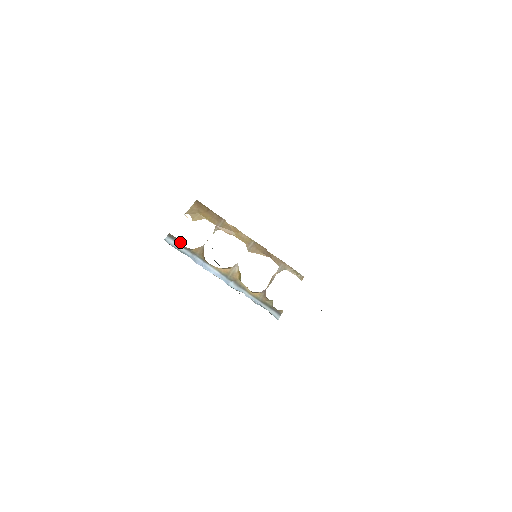
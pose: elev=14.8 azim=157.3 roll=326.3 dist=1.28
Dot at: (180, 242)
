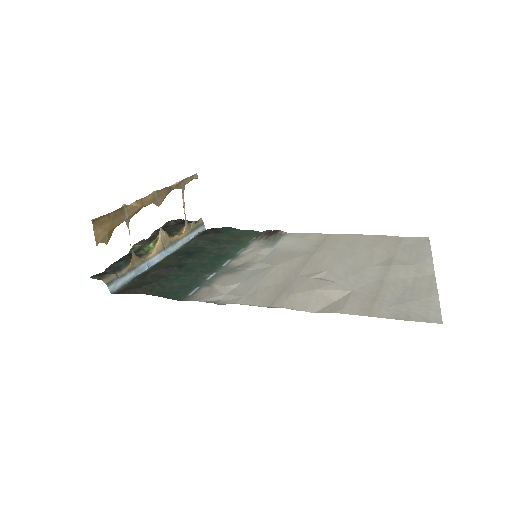
Dot at: (116, 274)
